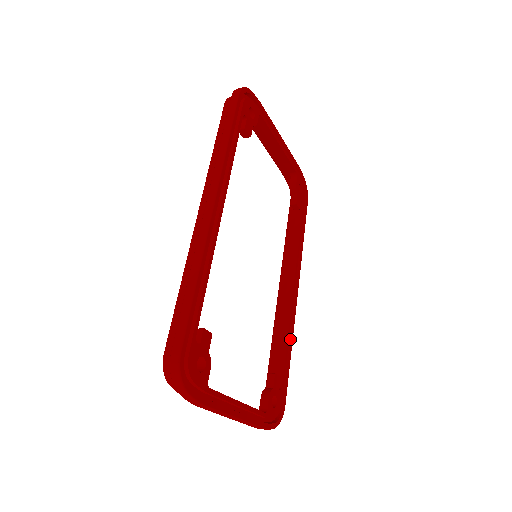
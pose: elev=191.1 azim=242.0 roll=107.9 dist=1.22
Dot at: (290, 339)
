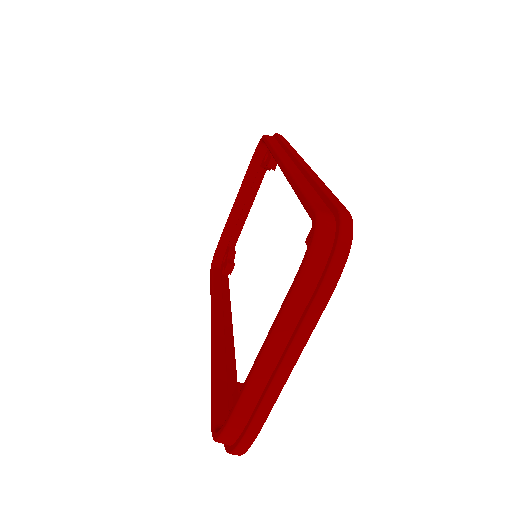
Dot at: occluded
